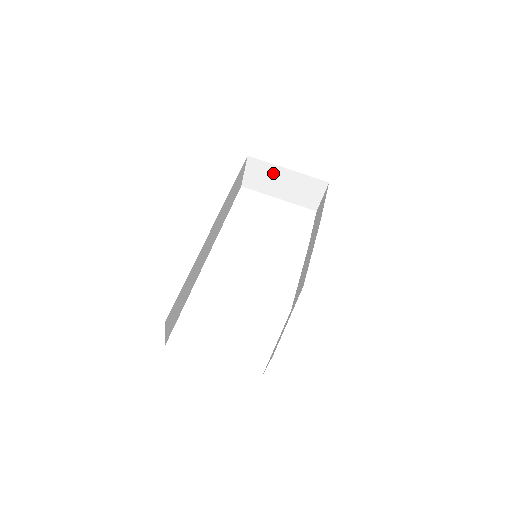
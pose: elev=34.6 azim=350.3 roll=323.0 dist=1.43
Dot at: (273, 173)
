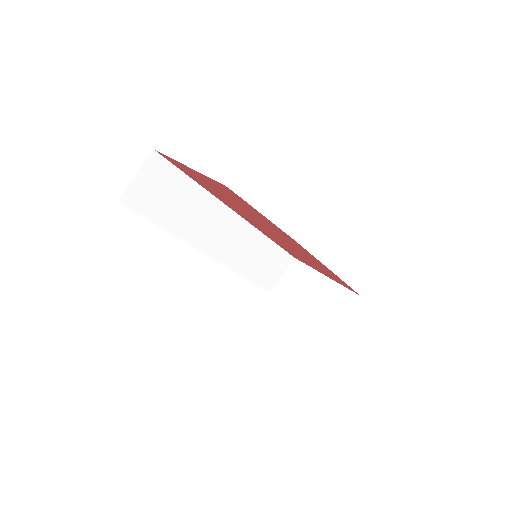
Dot at: (309, 280)
